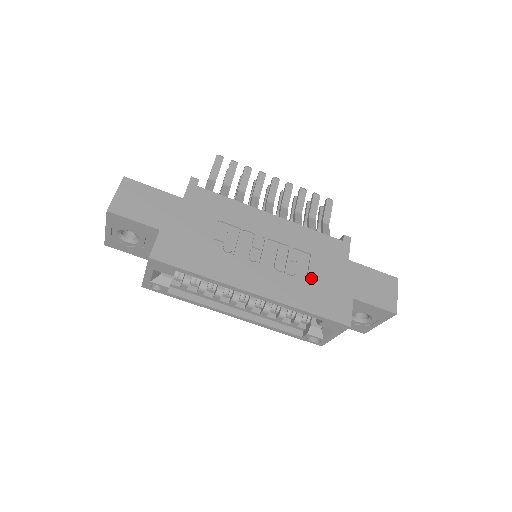
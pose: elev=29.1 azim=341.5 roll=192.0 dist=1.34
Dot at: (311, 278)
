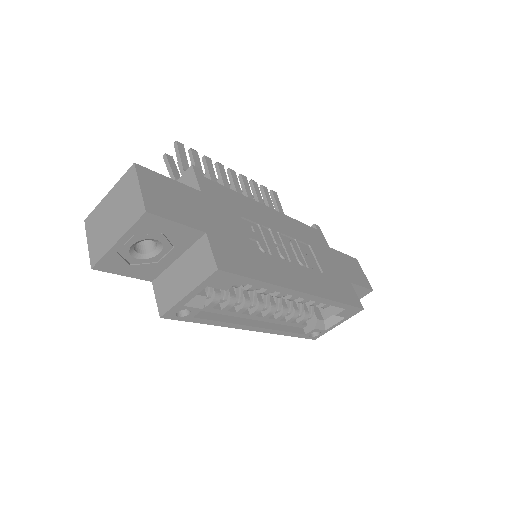
Dot at: (323, 269)
